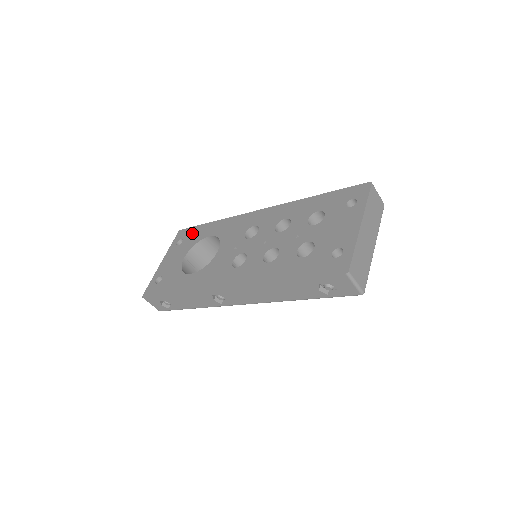
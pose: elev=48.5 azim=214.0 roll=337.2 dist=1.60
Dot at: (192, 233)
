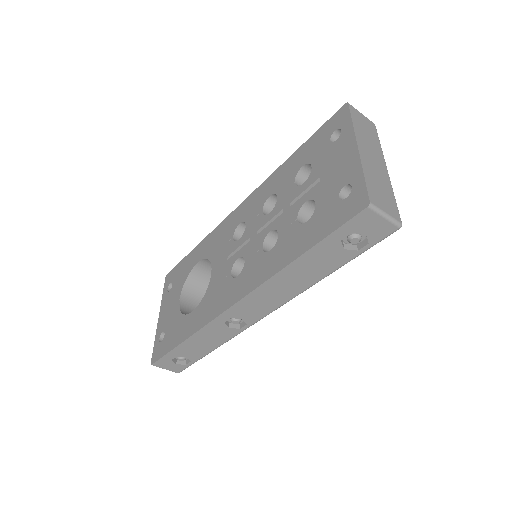
Dot at: (179, 270)
